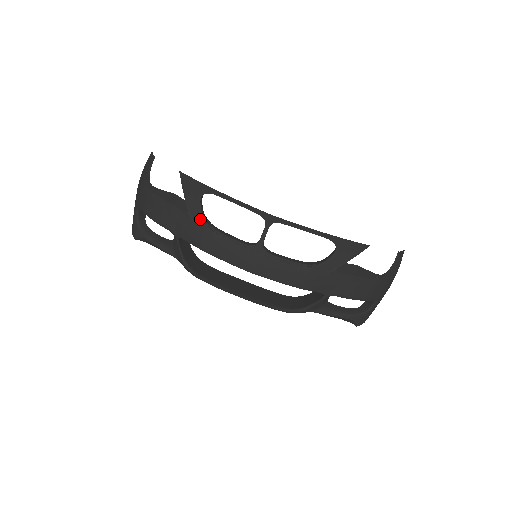
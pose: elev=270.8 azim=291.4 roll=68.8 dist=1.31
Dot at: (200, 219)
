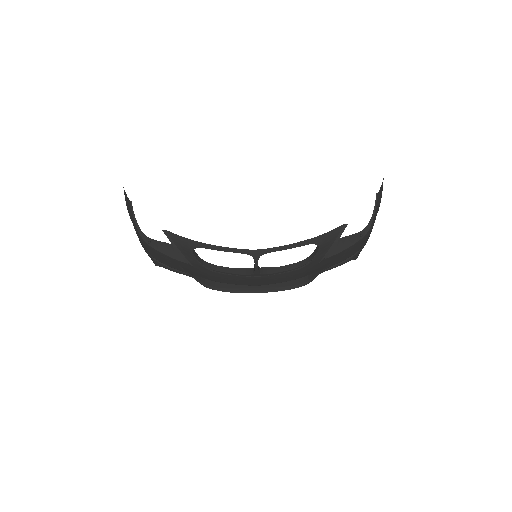
Dot at: (201, 267)
